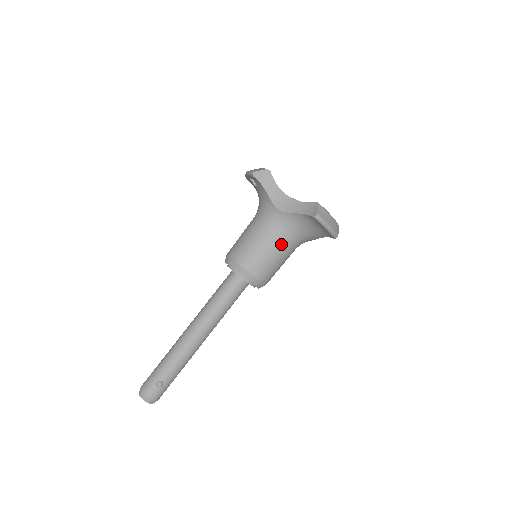
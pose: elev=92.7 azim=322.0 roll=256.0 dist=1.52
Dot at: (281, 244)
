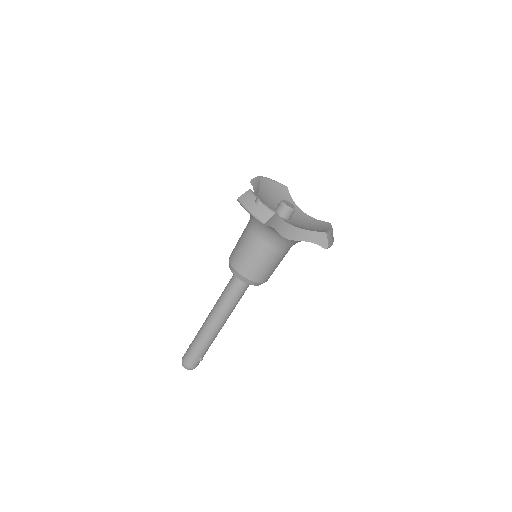
Dot at: (285, 254)
